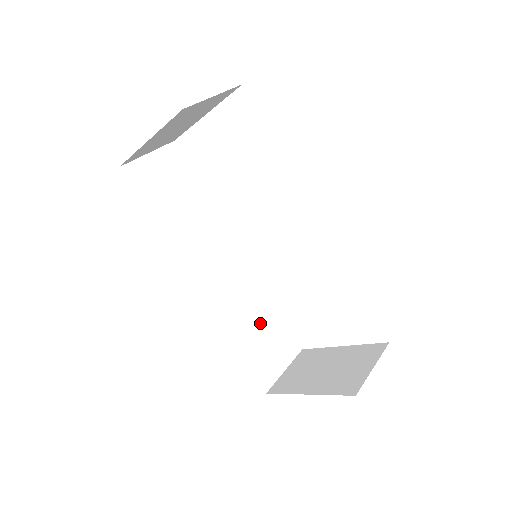
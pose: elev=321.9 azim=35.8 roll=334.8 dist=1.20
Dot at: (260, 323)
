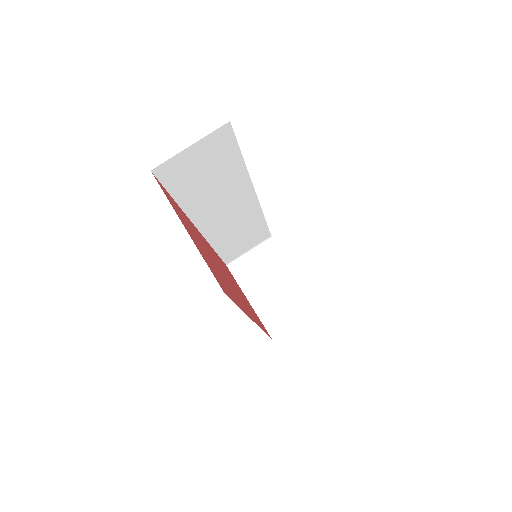
Dot at: (244, 233)
